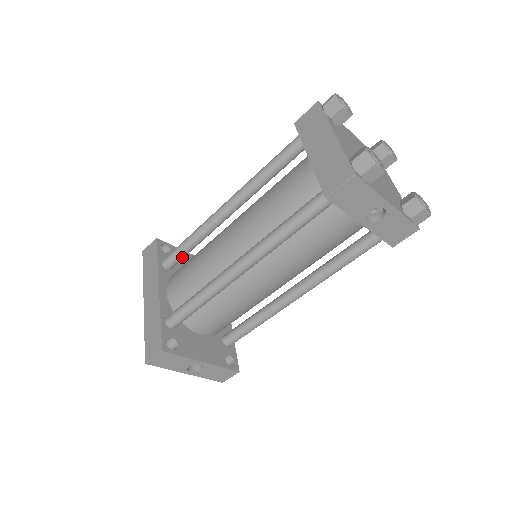
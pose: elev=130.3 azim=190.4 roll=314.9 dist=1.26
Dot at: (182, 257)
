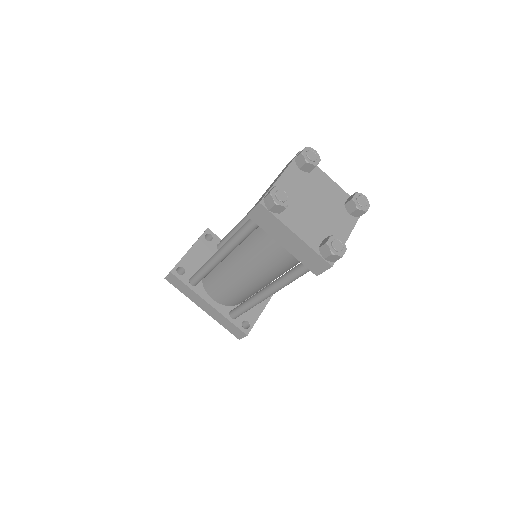
Dot at: (204, 277)
